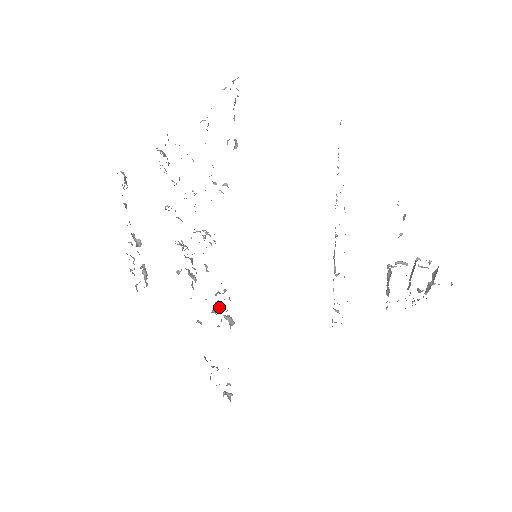
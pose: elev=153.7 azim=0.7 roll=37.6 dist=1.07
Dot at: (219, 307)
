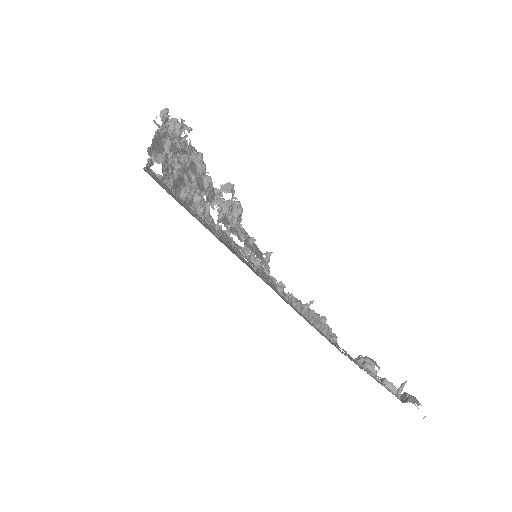
Dot at: occluded
